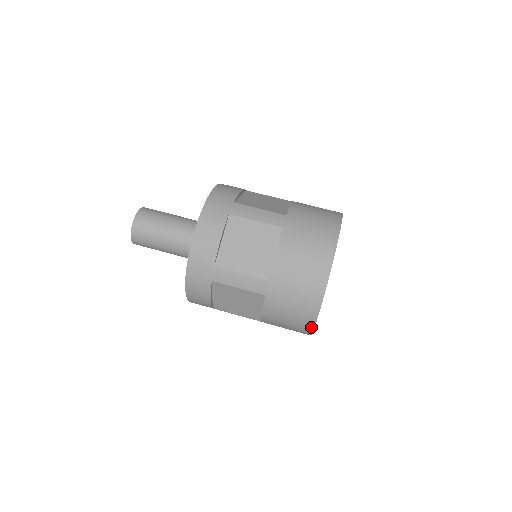
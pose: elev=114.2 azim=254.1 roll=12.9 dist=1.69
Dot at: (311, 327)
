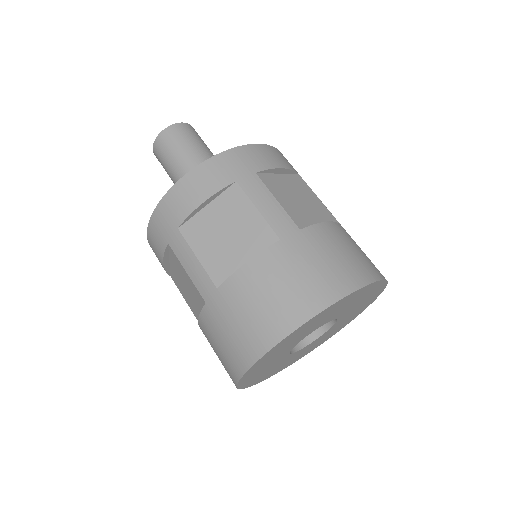
Dot at: (290, 327)
